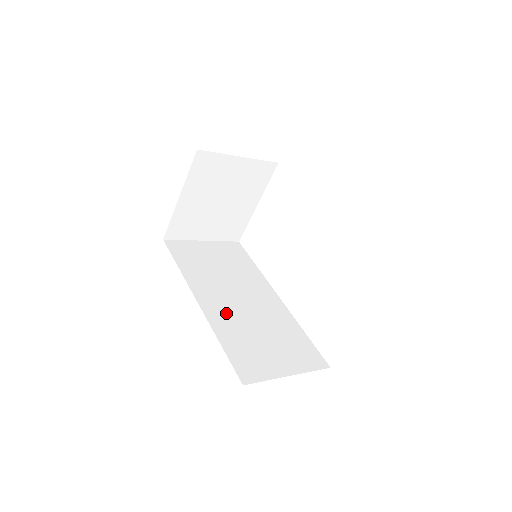
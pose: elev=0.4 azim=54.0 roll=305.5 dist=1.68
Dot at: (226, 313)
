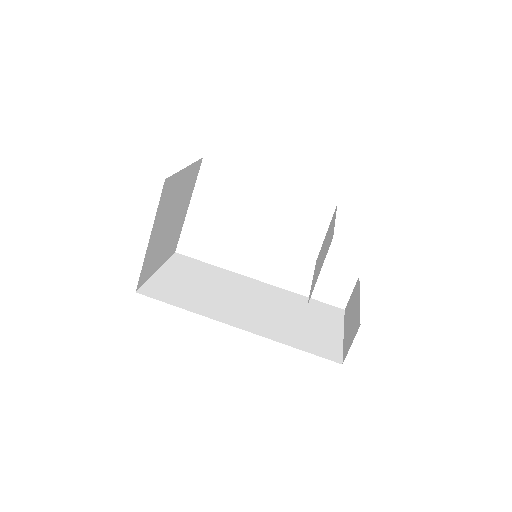
Dot at: (261, 321)
